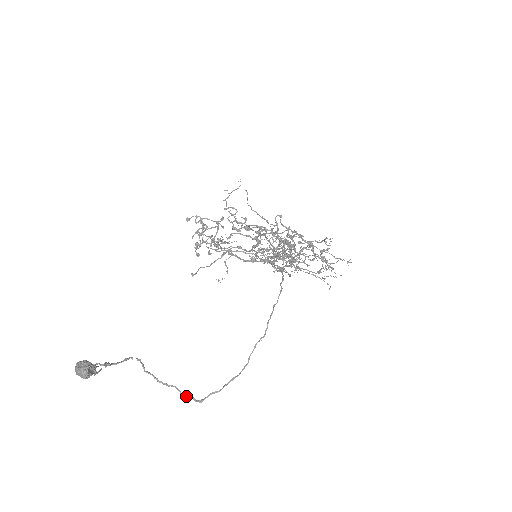
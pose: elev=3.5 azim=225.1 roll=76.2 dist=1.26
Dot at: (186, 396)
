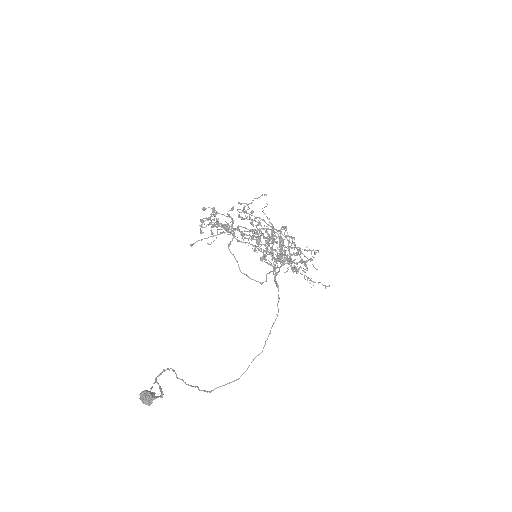
Dot at: (202, 390)
